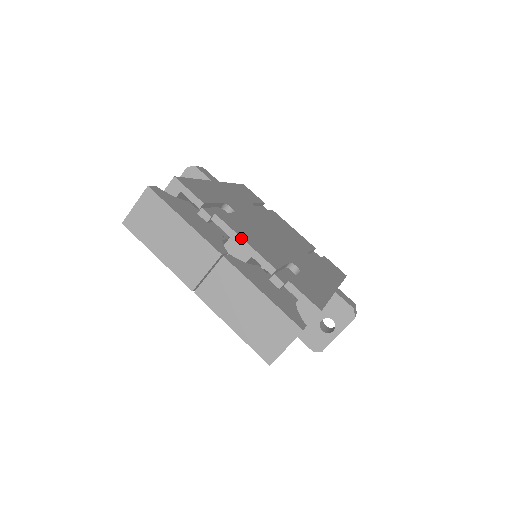
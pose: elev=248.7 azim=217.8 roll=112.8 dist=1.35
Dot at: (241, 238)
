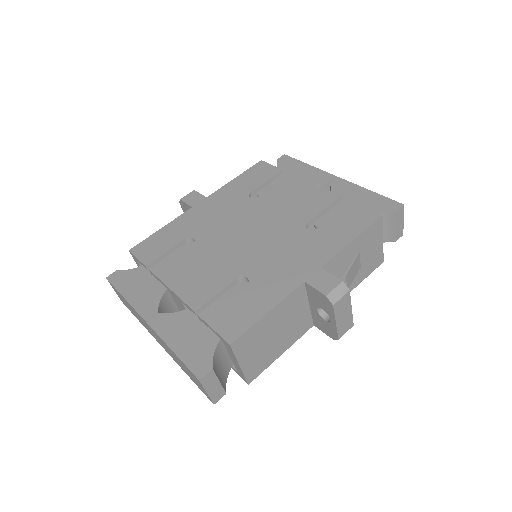
Dot at: (170, 289)
